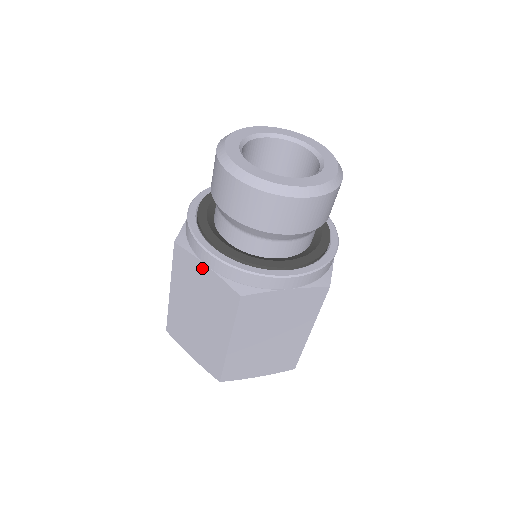
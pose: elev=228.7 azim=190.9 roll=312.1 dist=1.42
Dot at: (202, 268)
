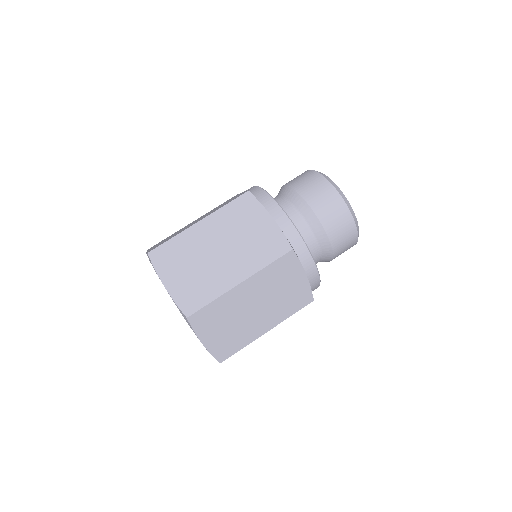
Dot at: (265, 217)
